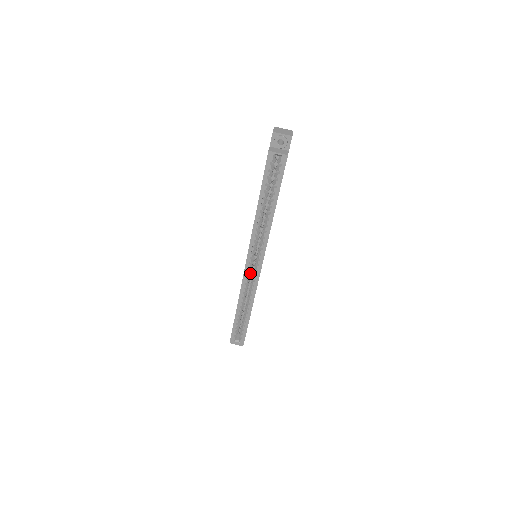
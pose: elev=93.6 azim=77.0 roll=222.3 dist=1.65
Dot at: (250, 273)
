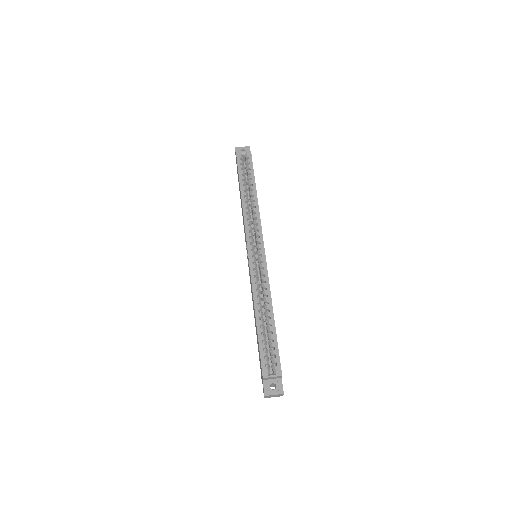
Dot at: occluded
